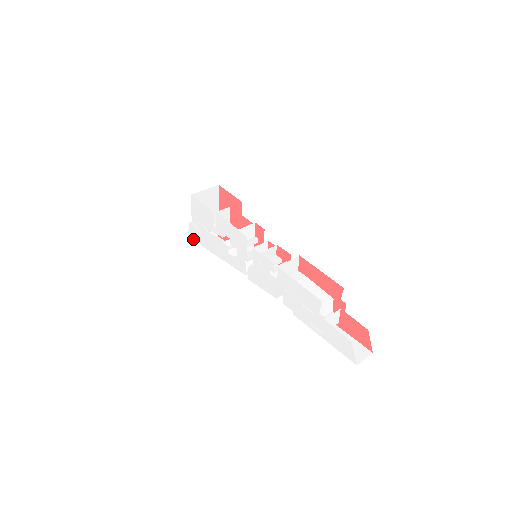
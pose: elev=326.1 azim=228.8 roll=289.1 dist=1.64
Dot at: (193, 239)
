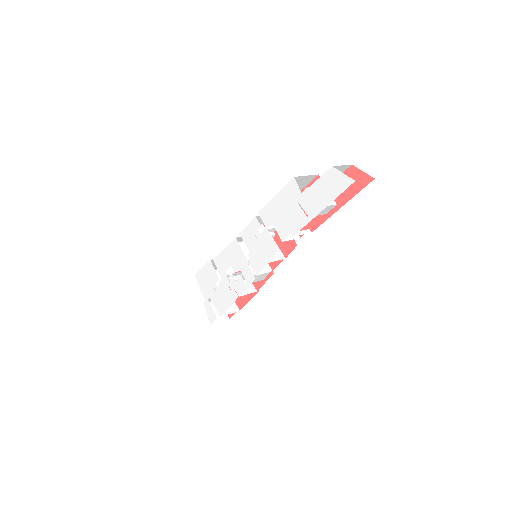
Dot at: (213, 317)
